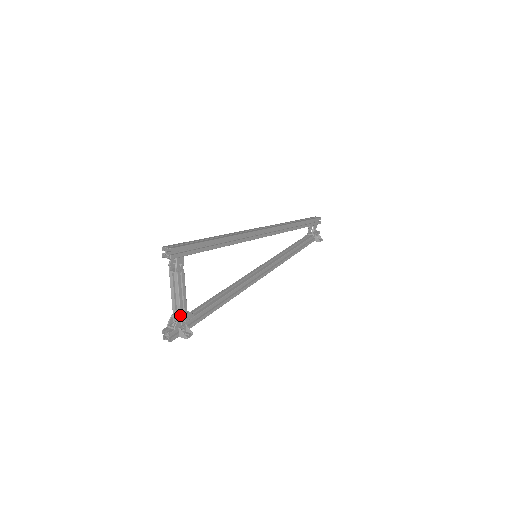
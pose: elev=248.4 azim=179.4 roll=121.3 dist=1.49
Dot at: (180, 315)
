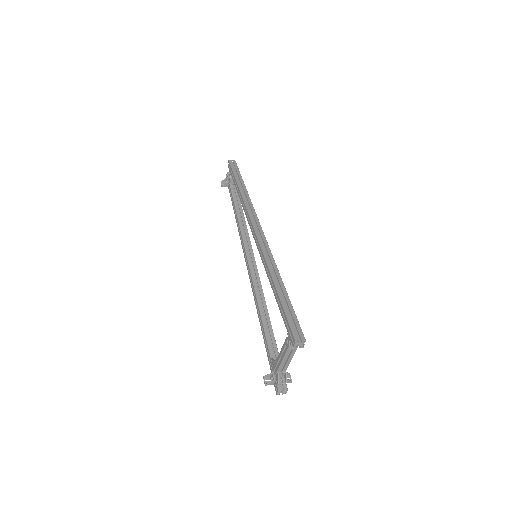
Dot at: occluded
